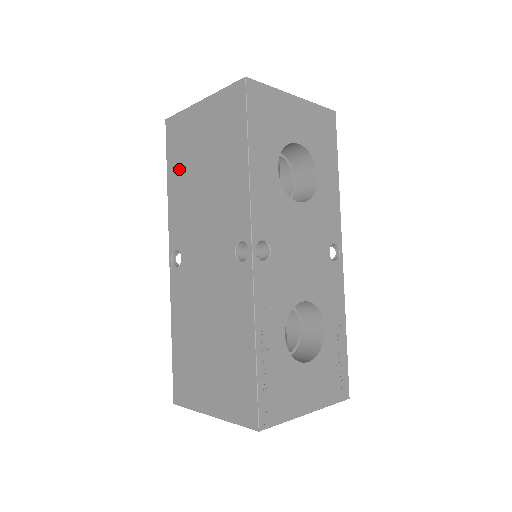
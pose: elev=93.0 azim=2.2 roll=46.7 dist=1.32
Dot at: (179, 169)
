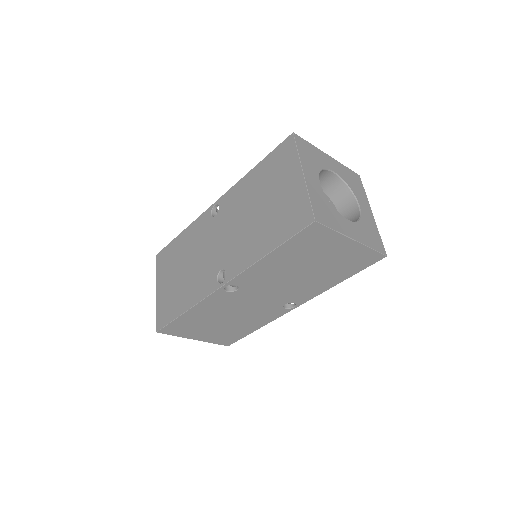
Dot at: (290, 256)
